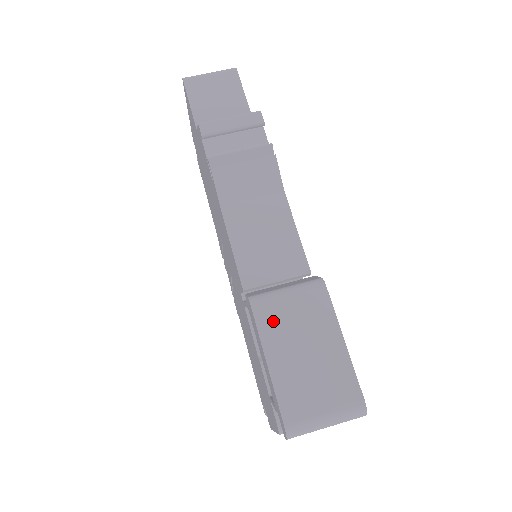
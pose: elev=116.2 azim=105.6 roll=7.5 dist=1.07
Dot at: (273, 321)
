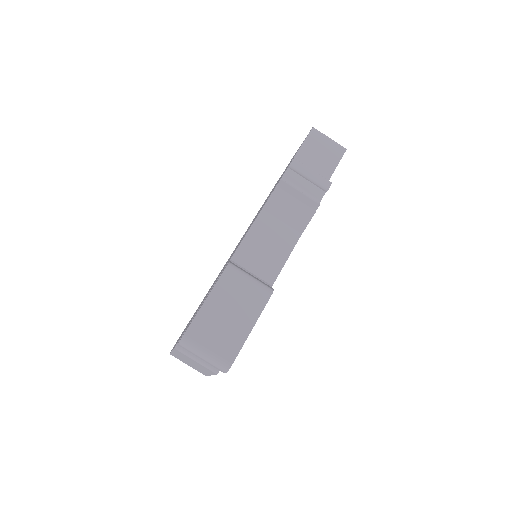
Dot at: (229, 284)
